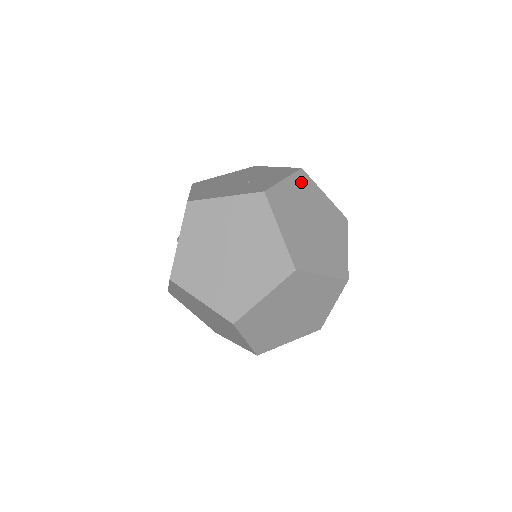
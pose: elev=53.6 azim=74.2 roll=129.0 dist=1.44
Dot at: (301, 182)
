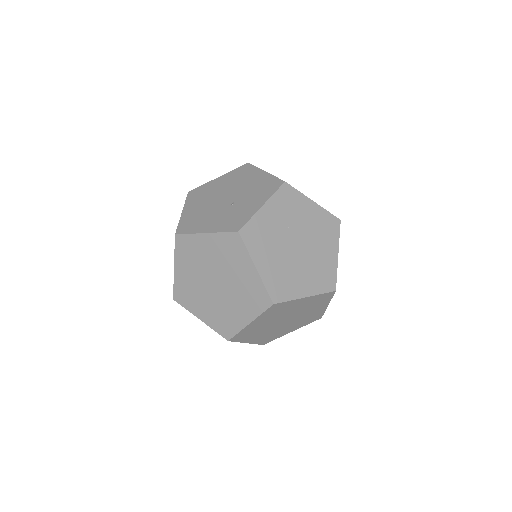
Dot at: (284, 200)
